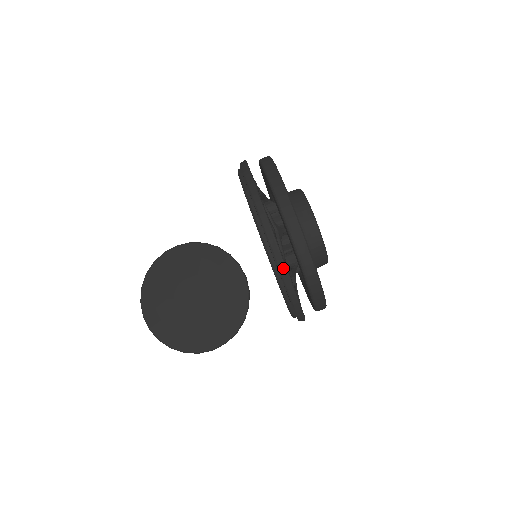
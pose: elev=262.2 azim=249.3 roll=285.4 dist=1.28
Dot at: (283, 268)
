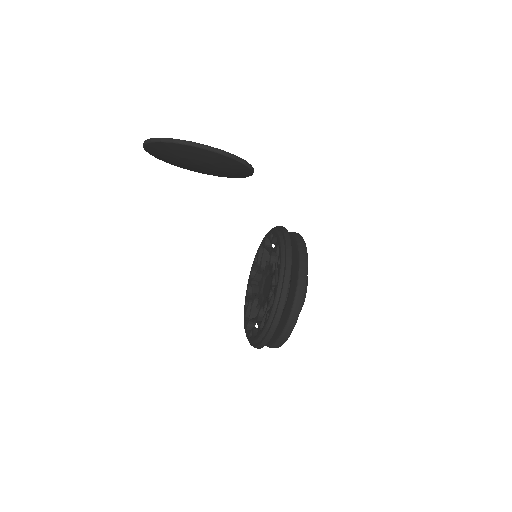
Dot at: occluded
